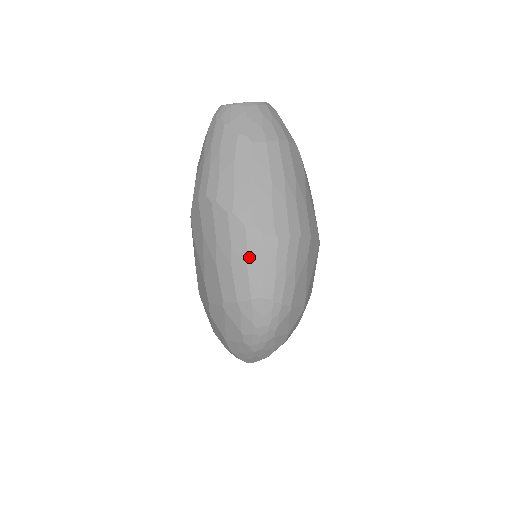
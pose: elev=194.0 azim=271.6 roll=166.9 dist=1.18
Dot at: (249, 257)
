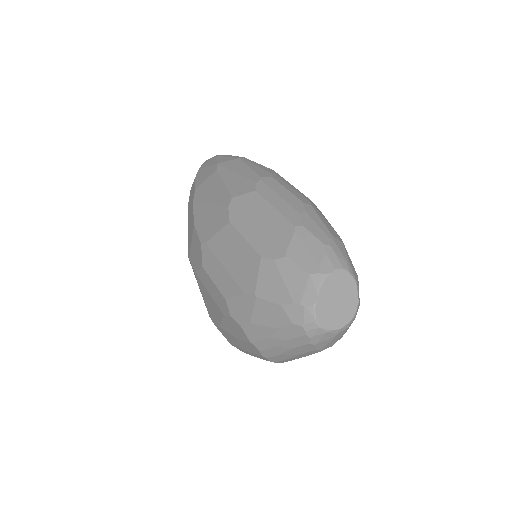
Dot at: occluded
